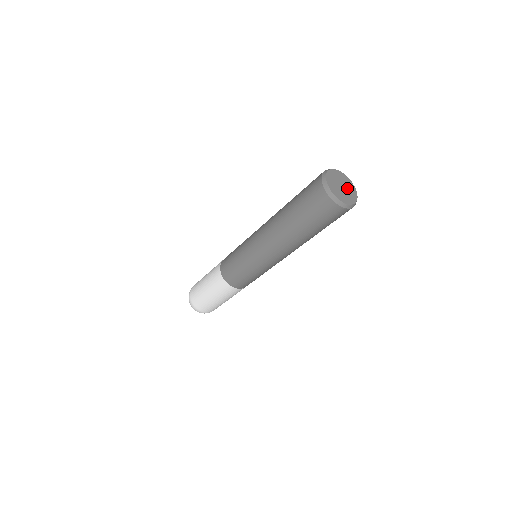
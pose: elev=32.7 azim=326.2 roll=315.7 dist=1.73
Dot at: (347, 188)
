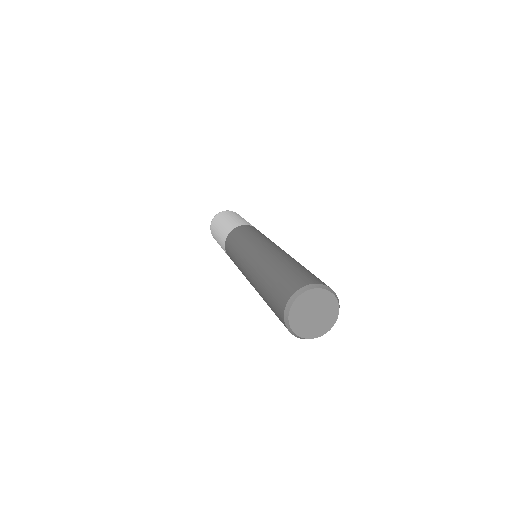
Dot at: (318, 306)
